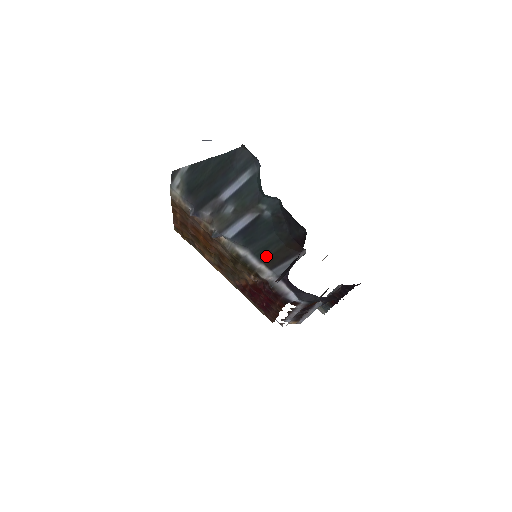
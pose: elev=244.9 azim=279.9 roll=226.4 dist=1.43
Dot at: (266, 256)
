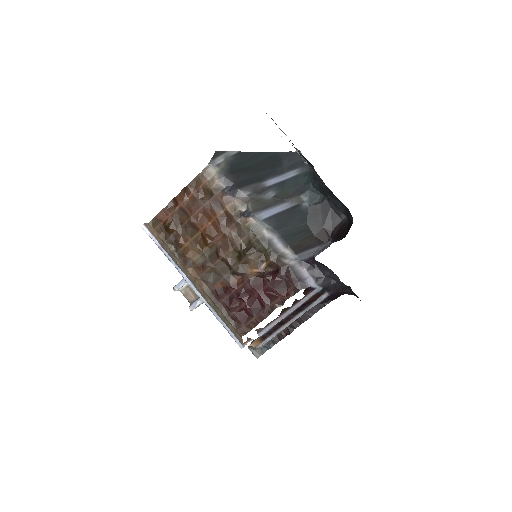
Dot at: (293, 241)
